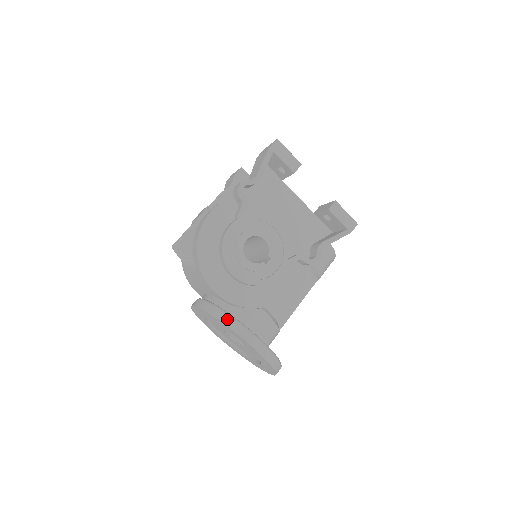
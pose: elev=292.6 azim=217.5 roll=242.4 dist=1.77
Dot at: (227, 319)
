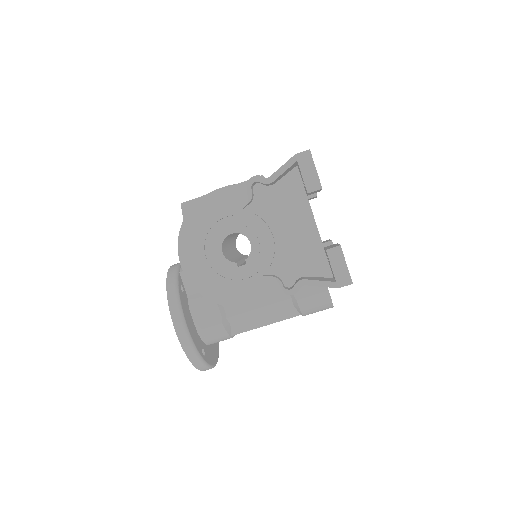
Dot at: (172, 292)
